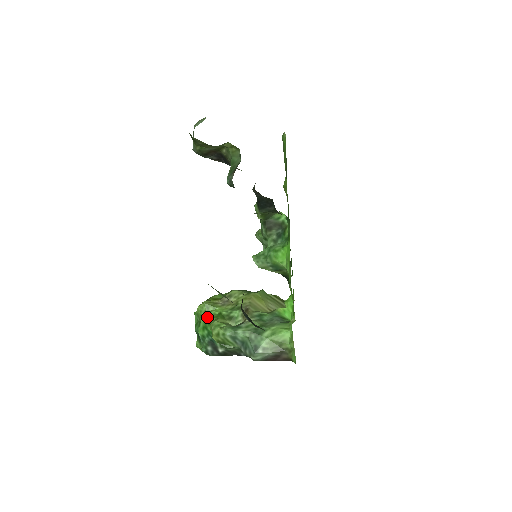
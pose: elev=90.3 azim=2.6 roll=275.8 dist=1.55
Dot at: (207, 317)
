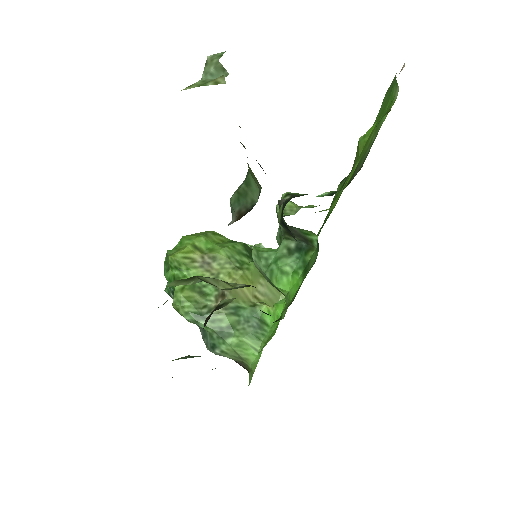
Dot at: (176, 274)
